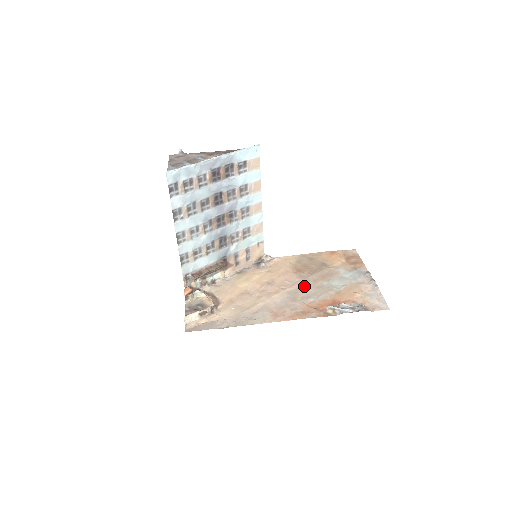
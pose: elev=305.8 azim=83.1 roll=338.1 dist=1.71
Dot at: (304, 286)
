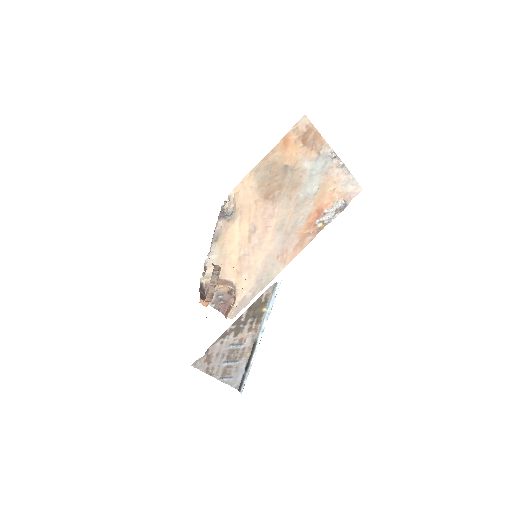
Dot at: (285, 213)
